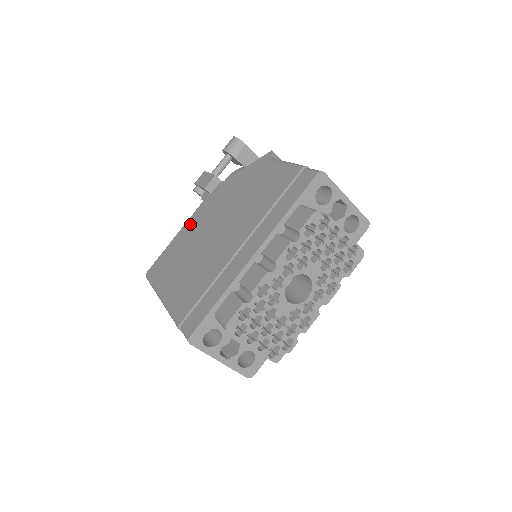
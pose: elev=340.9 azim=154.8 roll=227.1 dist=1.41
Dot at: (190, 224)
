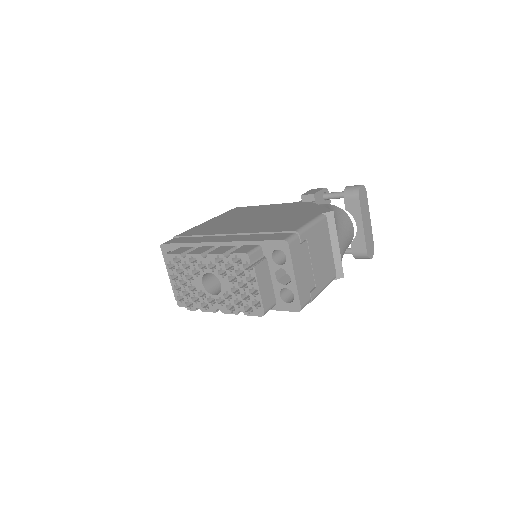
Dot at: (273, 206)
